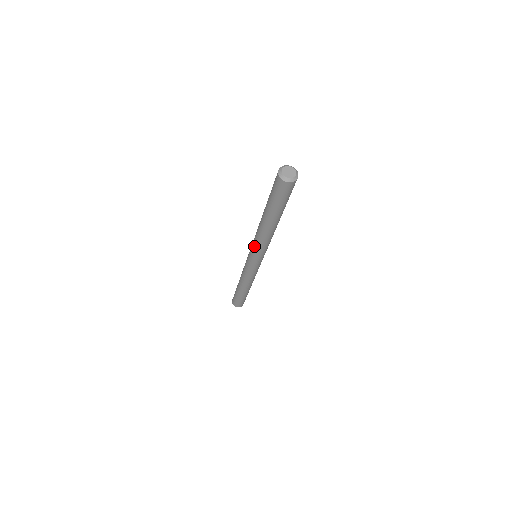
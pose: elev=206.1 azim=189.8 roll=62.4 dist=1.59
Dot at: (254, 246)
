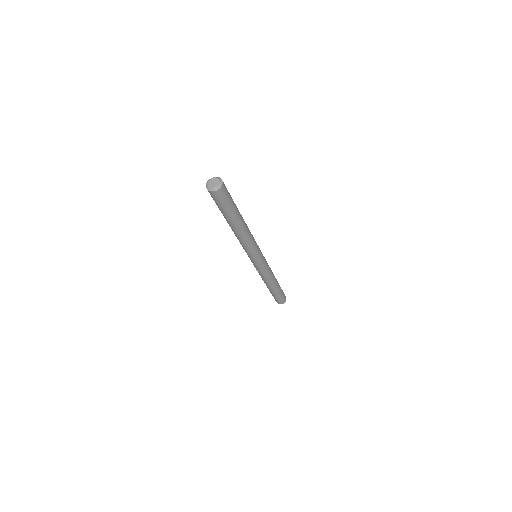
Dot at: occluded
